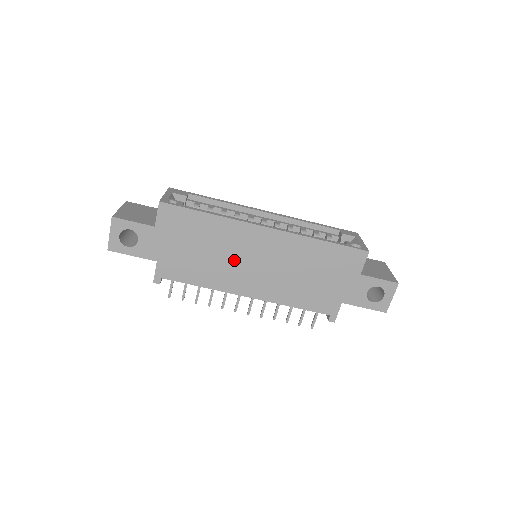
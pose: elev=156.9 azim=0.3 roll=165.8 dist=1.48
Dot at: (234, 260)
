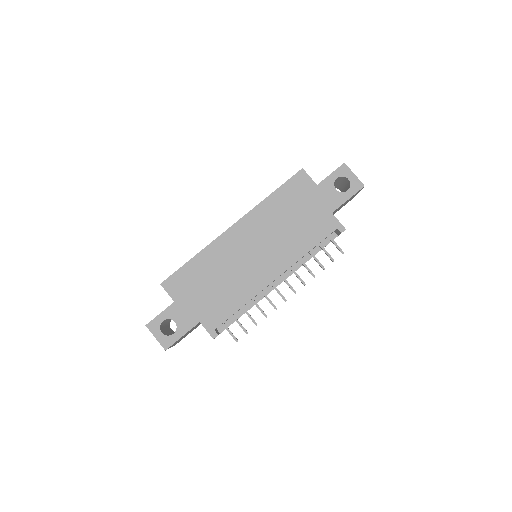
Dot at: (240, 266)
